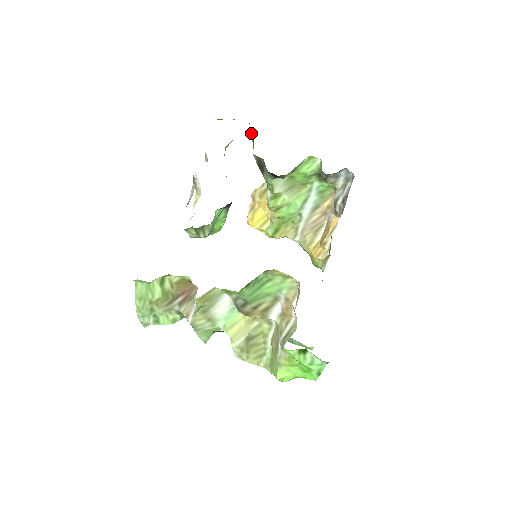
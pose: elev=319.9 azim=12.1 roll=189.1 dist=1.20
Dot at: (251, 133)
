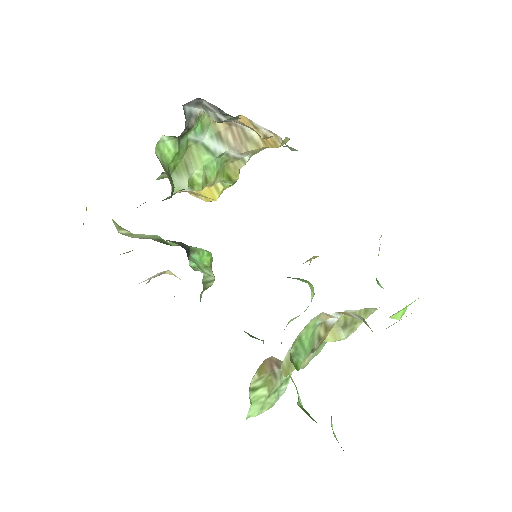
Dot at: occluded
